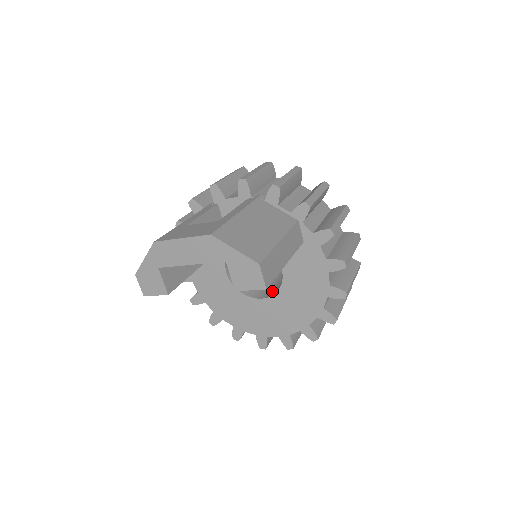
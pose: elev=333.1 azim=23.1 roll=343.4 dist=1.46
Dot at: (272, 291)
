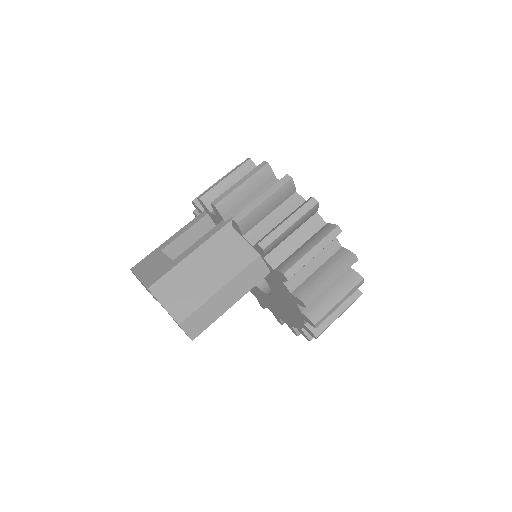
Dot at: occluded
